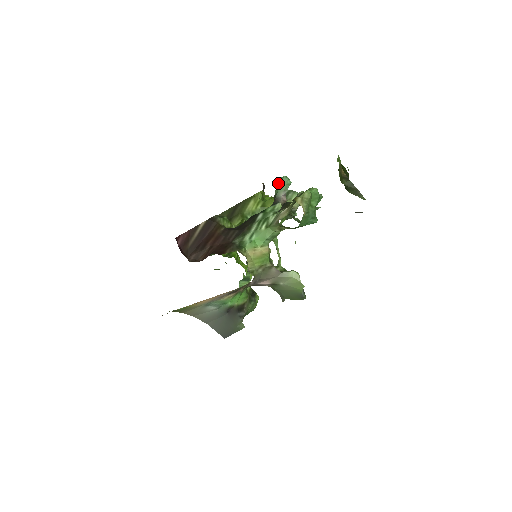
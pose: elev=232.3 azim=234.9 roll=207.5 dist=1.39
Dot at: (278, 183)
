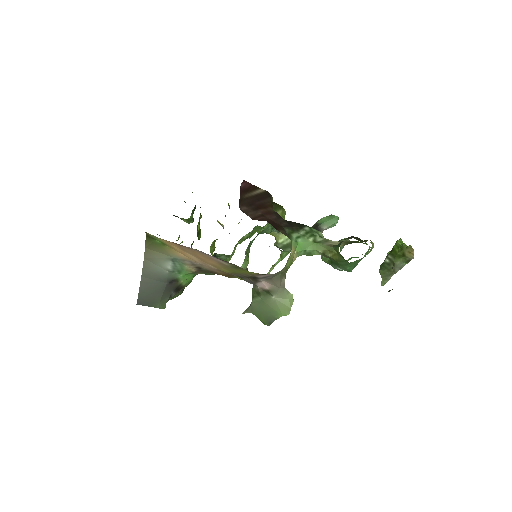
Dot at: (328, 217)
